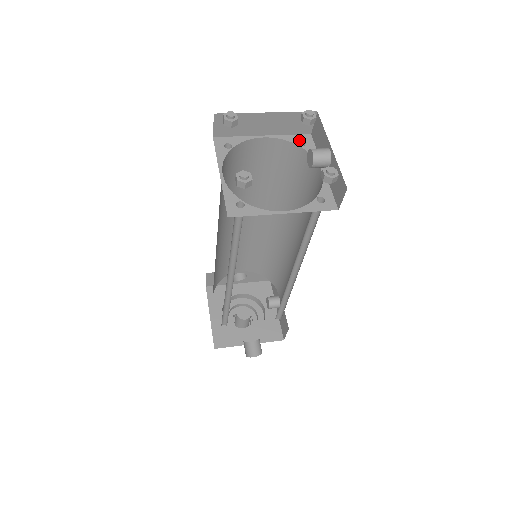
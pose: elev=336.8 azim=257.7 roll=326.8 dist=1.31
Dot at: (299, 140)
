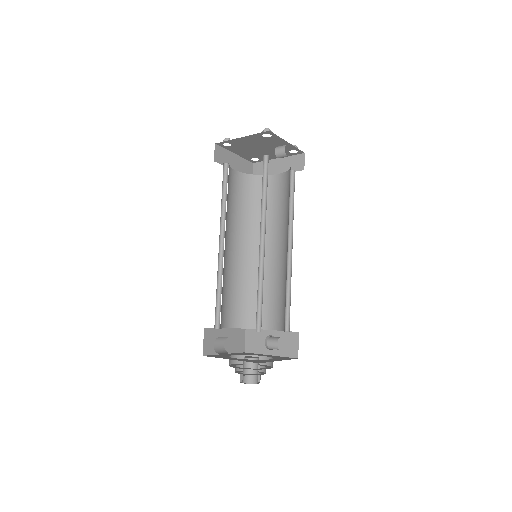
Dot at: (293, 170)
